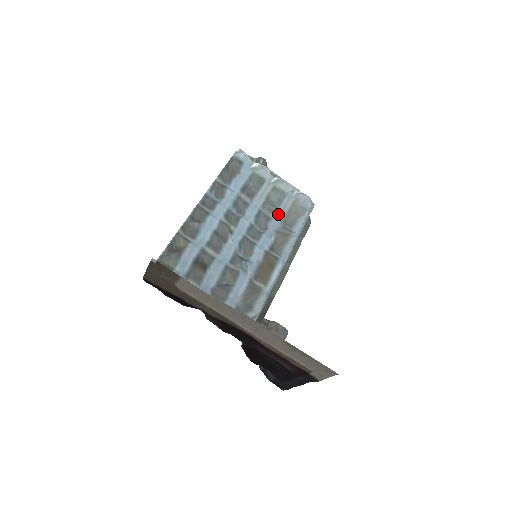
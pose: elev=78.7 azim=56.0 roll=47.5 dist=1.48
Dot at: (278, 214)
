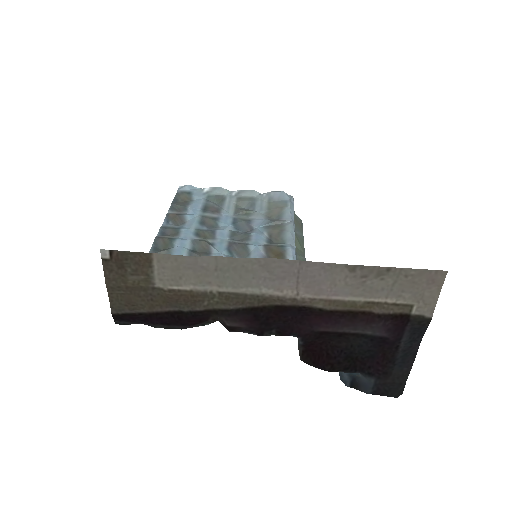
Dot at: (257, 214)
